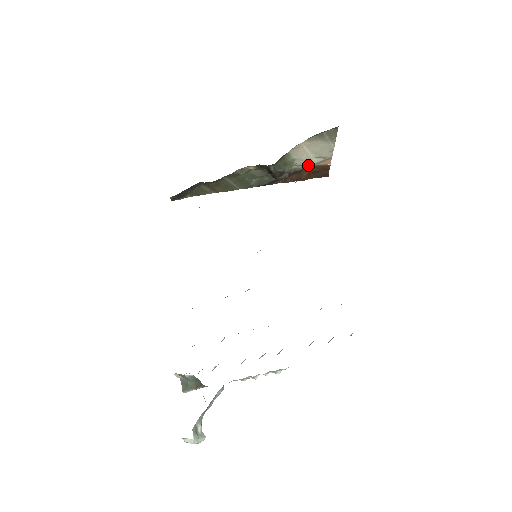
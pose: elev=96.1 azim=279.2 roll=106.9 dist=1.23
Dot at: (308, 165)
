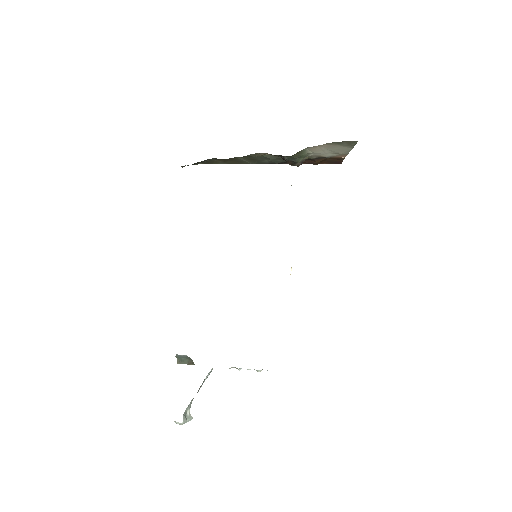
Dot at: (323, 156)
